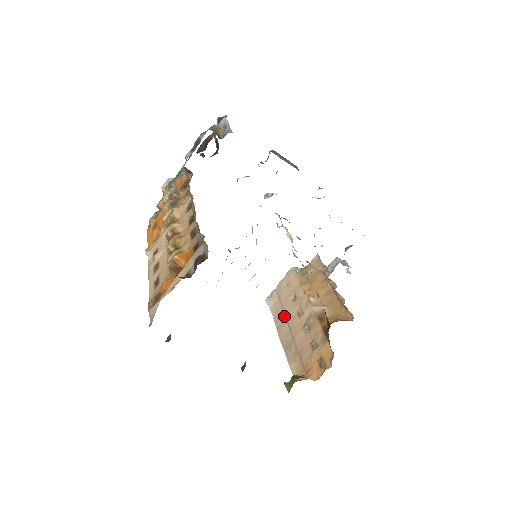
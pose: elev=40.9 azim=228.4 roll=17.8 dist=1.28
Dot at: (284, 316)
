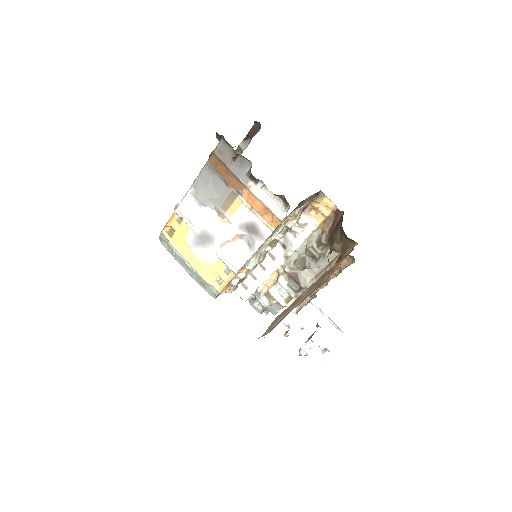
Dot at: (288, 312)
